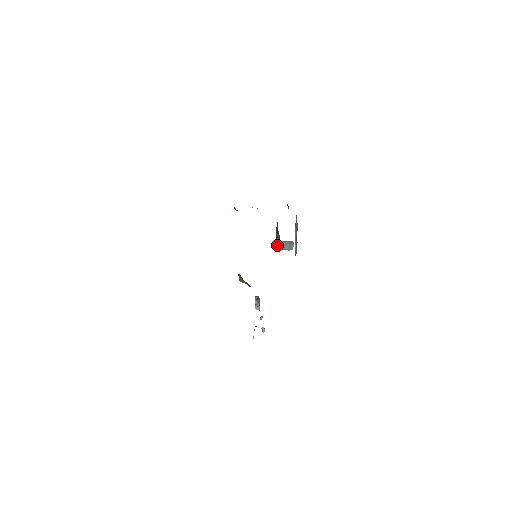
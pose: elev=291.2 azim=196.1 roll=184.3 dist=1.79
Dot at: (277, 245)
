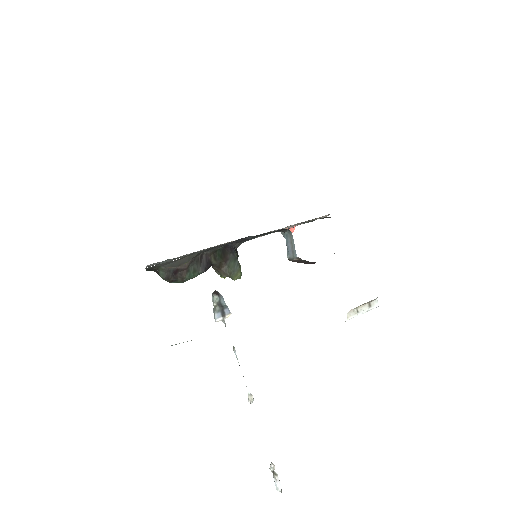
Dot at: occluded
